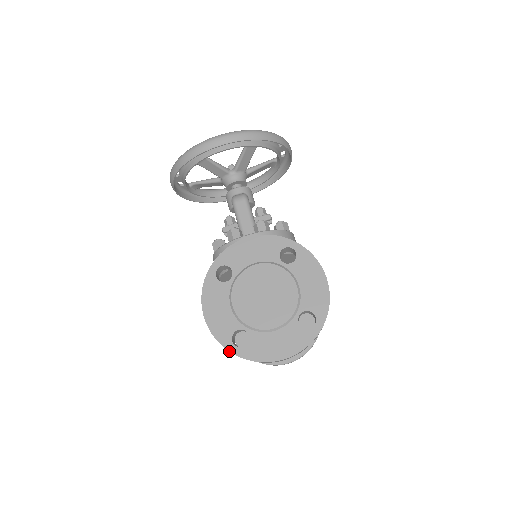
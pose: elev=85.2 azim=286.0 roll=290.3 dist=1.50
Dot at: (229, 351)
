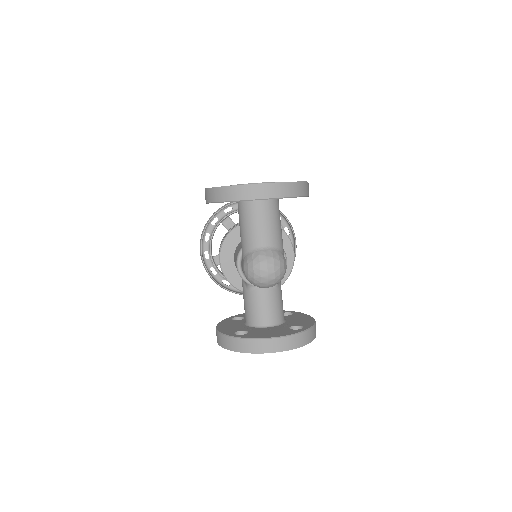
Dot at: (219, 187)
